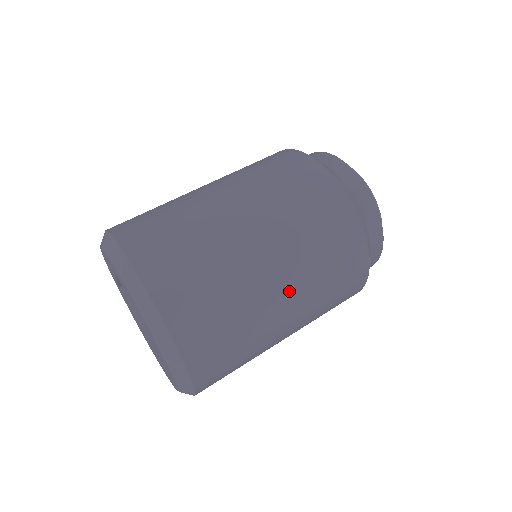
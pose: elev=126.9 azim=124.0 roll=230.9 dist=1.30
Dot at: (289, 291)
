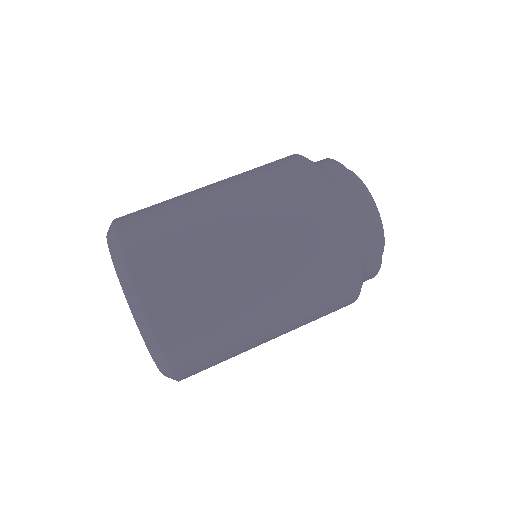
Dot at: (271, 294)
